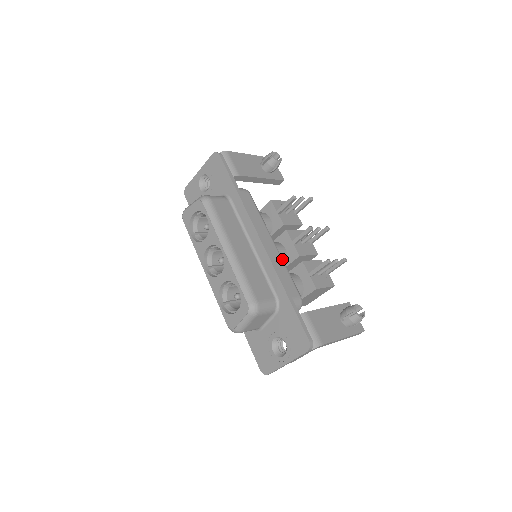
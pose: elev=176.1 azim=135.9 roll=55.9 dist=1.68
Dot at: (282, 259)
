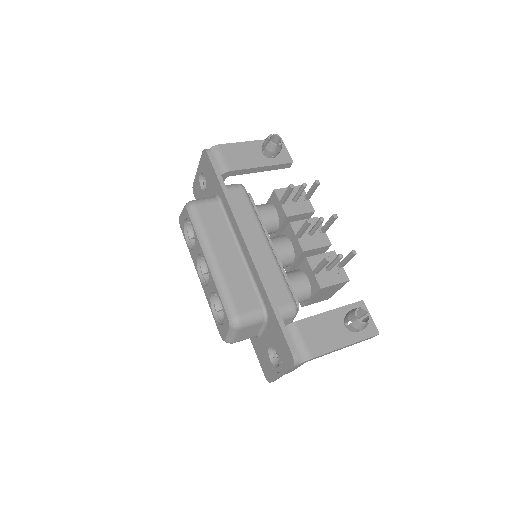
Dot at: (275, 261)
